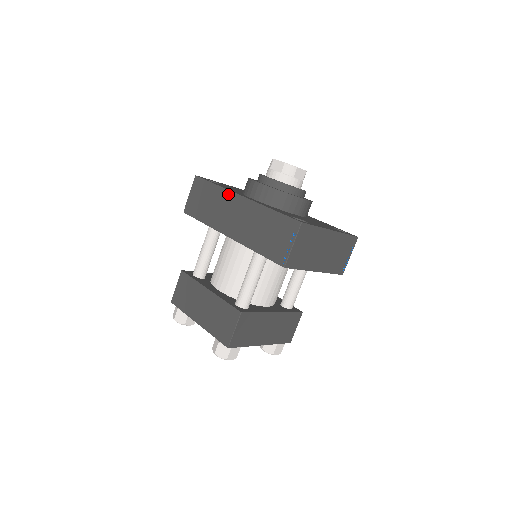
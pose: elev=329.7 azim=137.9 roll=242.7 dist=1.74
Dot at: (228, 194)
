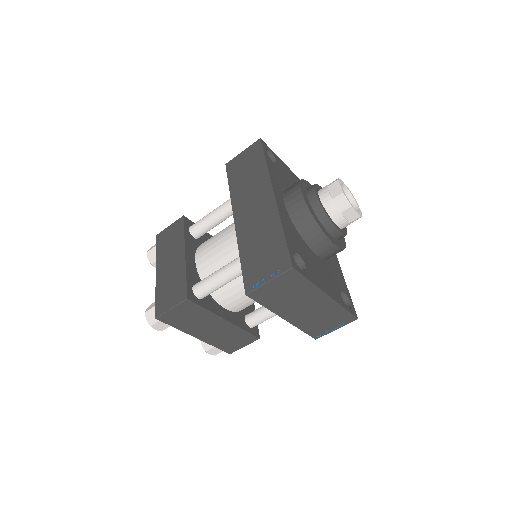
Dot at: (266, 180)
